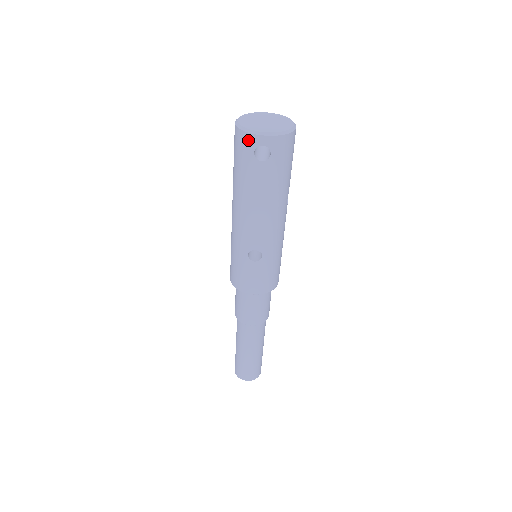
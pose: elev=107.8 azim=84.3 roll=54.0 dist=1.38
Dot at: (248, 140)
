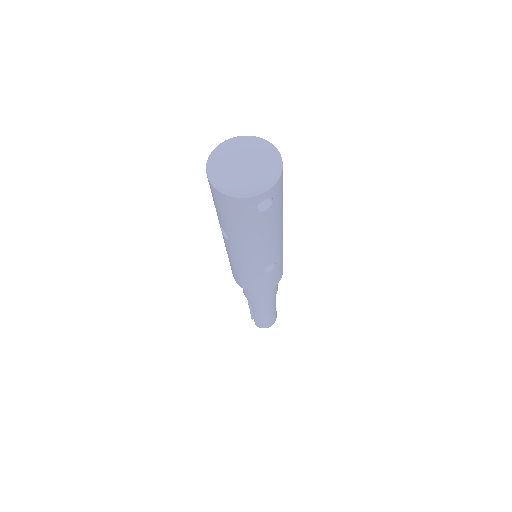
Dot at: (246, 203)
